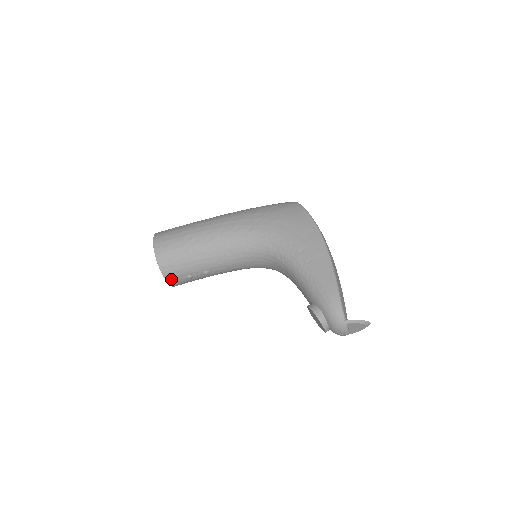
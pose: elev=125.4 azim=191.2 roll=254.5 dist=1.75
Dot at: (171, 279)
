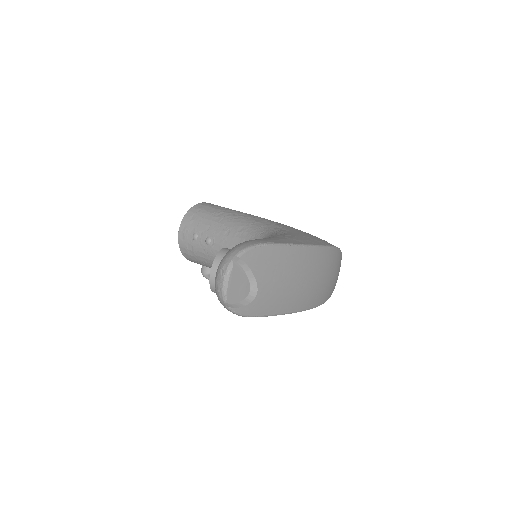
Dot at: (184, 228)
